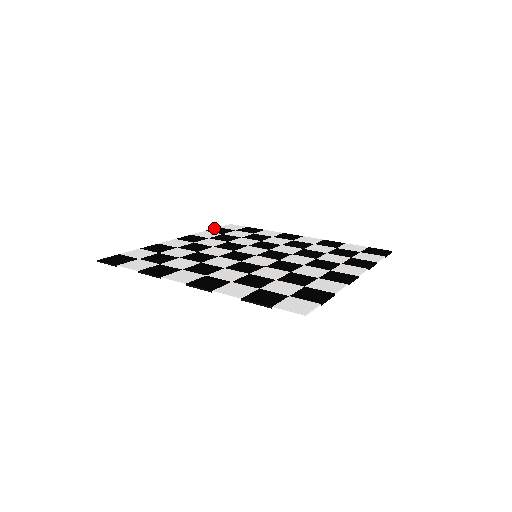
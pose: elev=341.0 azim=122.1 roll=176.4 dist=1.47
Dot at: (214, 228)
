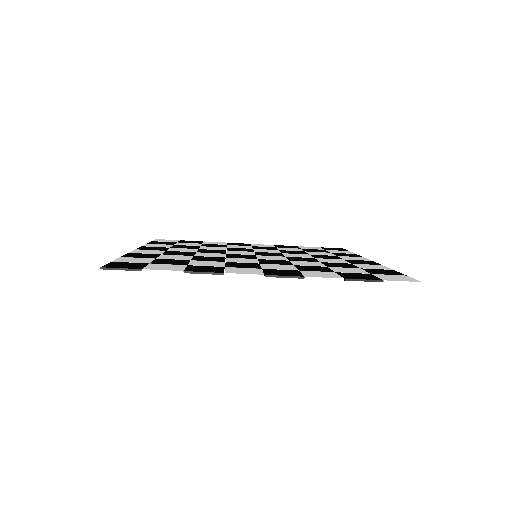
Dot at: occluded
